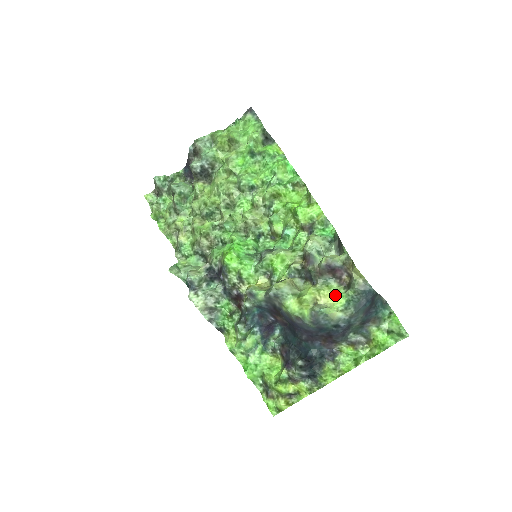
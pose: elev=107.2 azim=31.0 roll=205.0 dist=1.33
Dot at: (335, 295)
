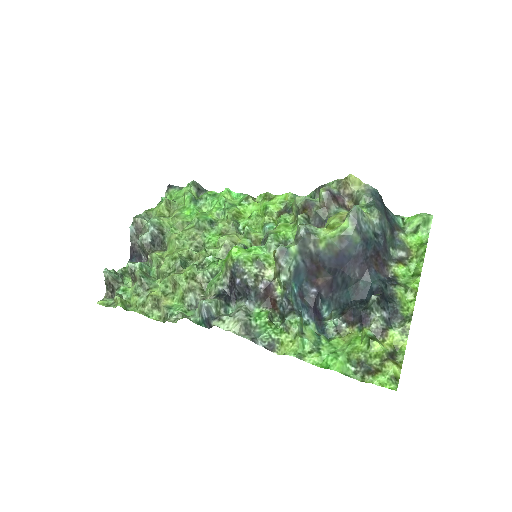
Dot at: occluded
